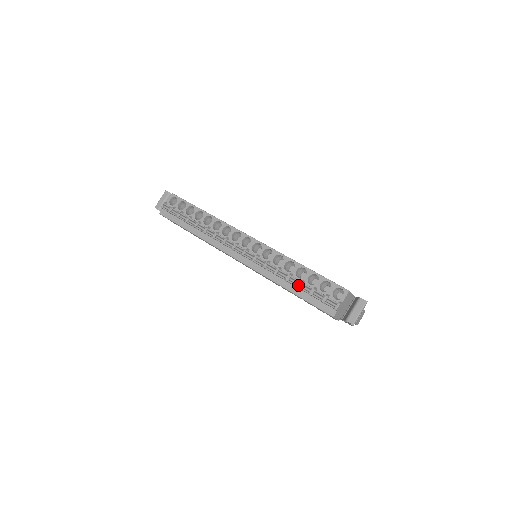
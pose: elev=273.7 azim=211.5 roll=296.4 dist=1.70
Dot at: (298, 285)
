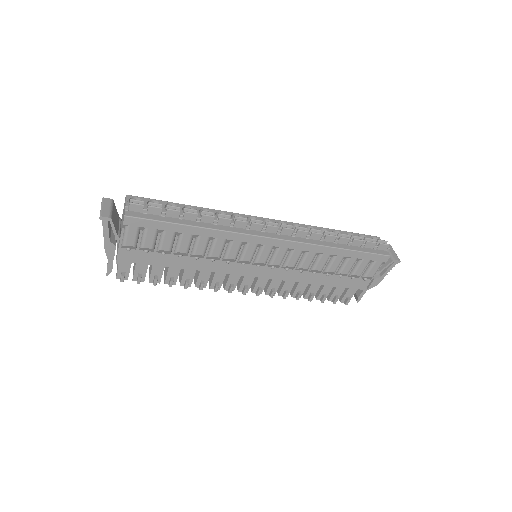
Dot at: (349, 240)
